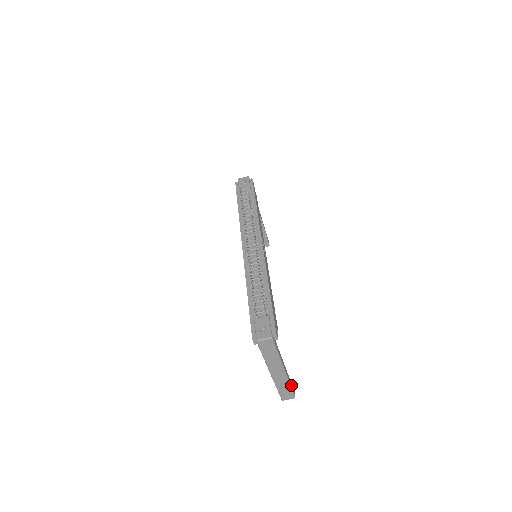
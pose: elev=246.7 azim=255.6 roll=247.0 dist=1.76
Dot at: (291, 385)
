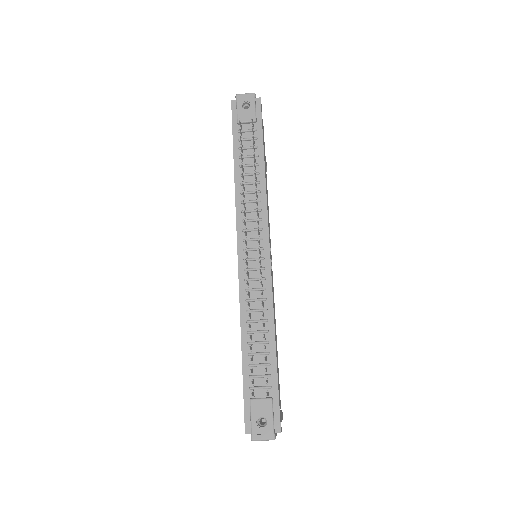
Dot at: (281, 418)
